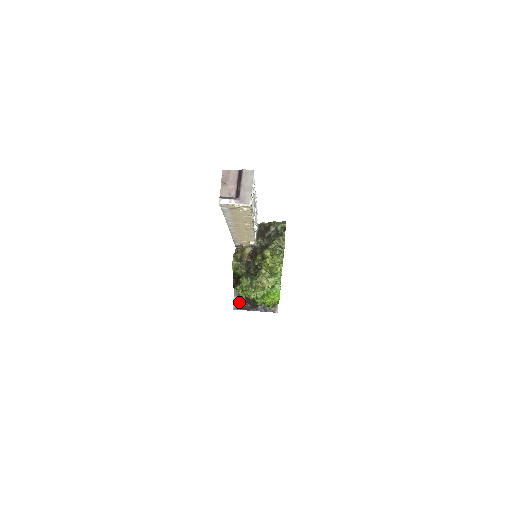
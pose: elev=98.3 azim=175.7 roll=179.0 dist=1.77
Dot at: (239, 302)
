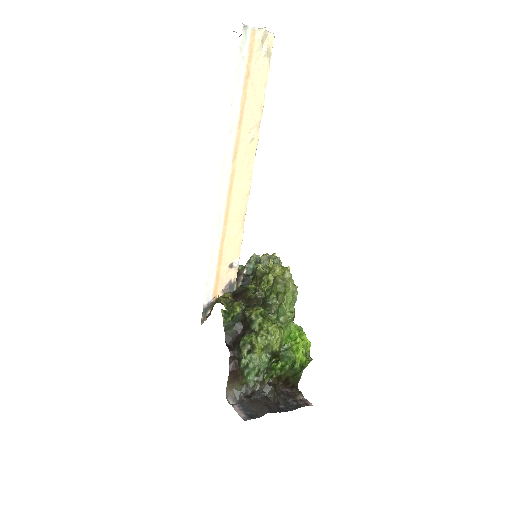
Dot at: (247, 409)
